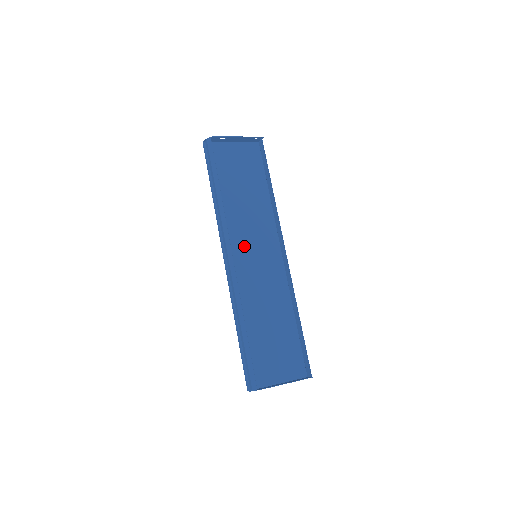
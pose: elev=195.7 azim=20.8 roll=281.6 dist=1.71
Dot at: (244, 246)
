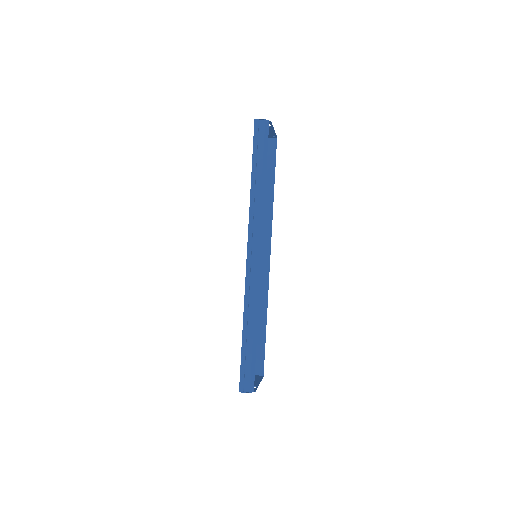
Dot at: occluded
